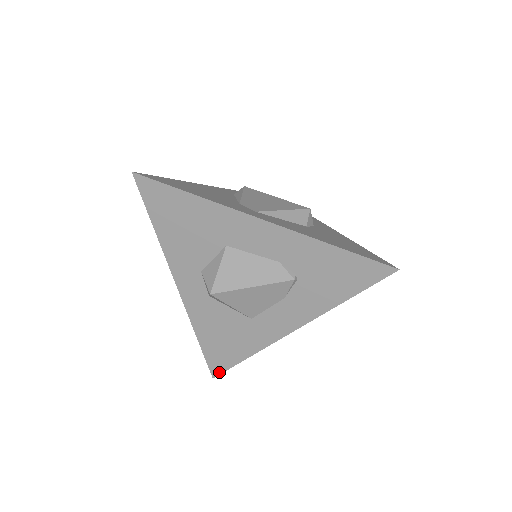
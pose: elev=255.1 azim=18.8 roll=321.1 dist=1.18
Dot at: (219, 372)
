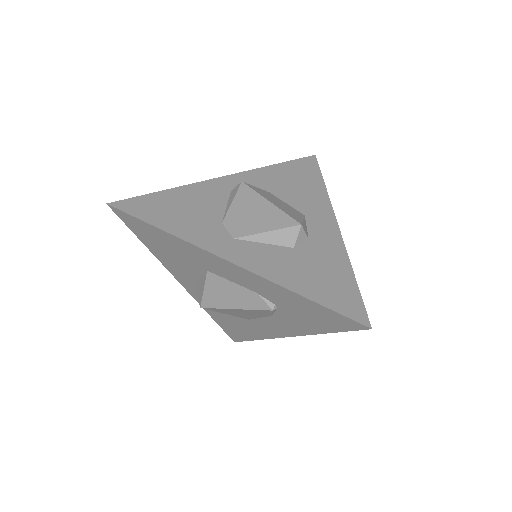
Dot at: (237, 340)
